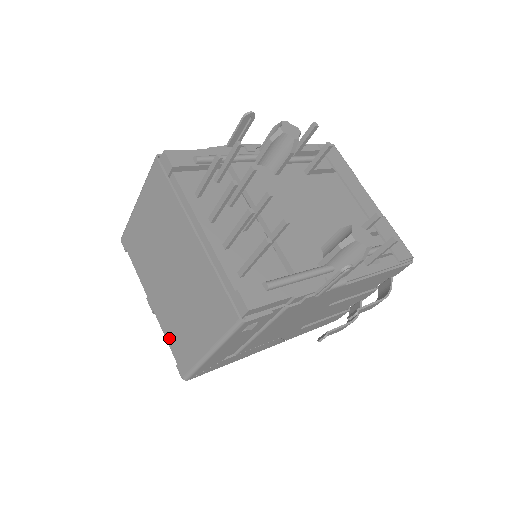
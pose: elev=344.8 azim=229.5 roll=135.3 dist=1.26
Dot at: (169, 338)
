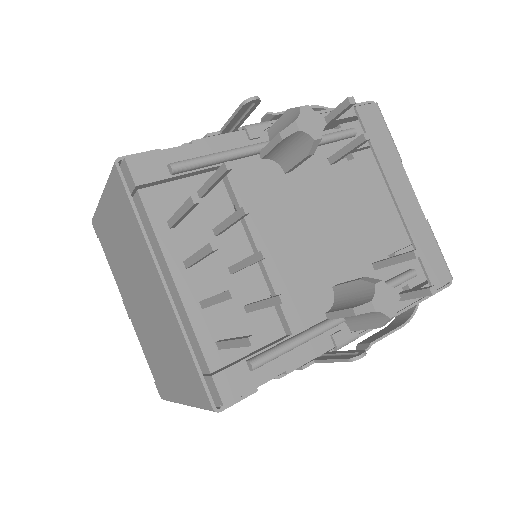
Dot at: (146, 355)
